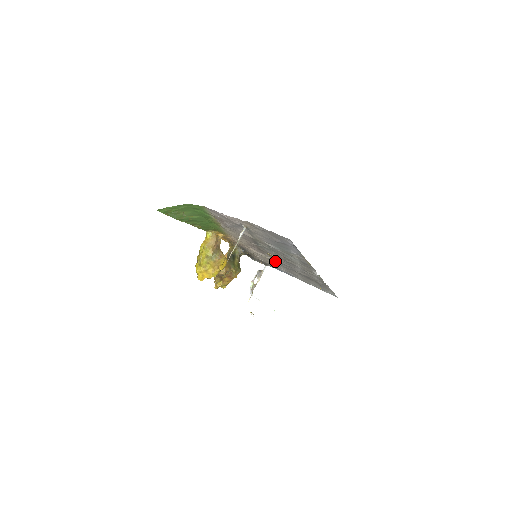
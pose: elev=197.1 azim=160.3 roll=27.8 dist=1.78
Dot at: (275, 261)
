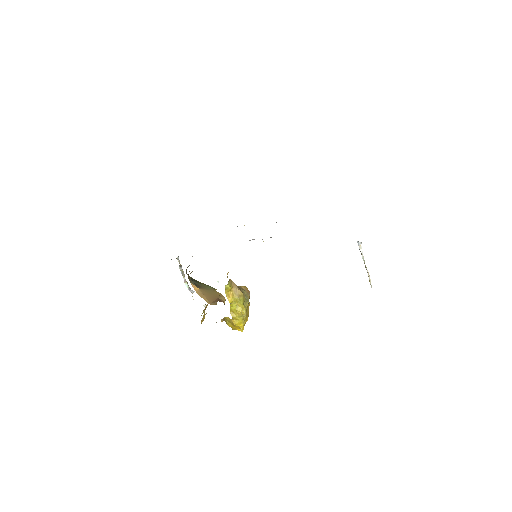
Dot at: occluded
